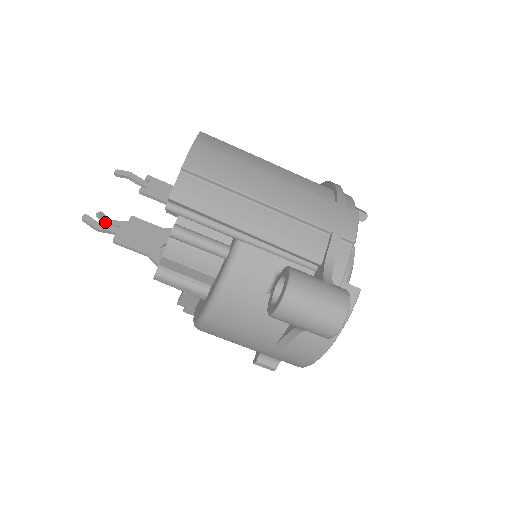
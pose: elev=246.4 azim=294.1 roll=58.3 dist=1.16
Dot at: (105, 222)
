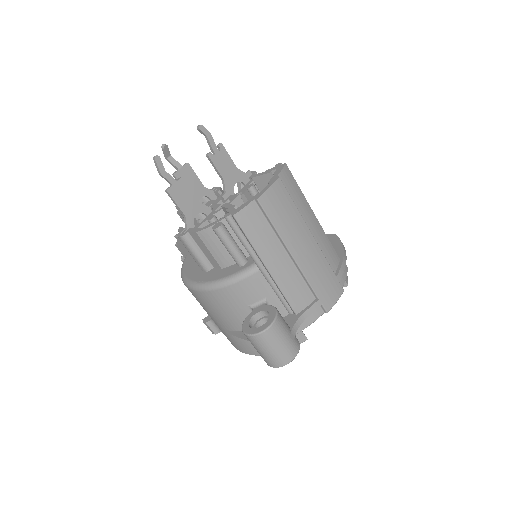
Dot at: (165, 154)
